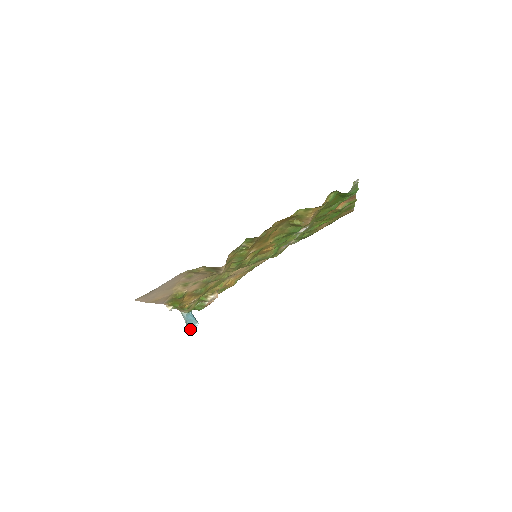
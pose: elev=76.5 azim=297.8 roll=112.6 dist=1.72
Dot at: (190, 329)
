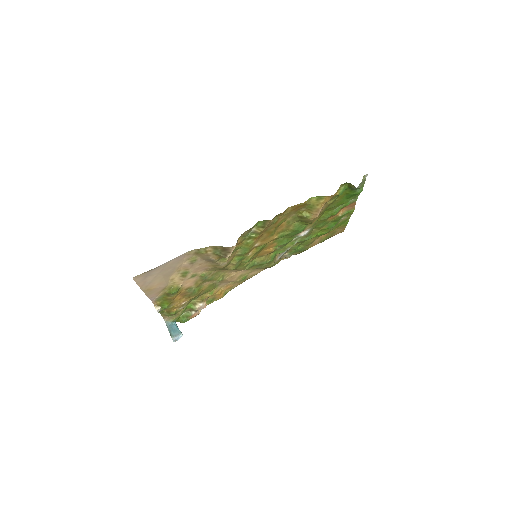
Dot at: (173, 340)
